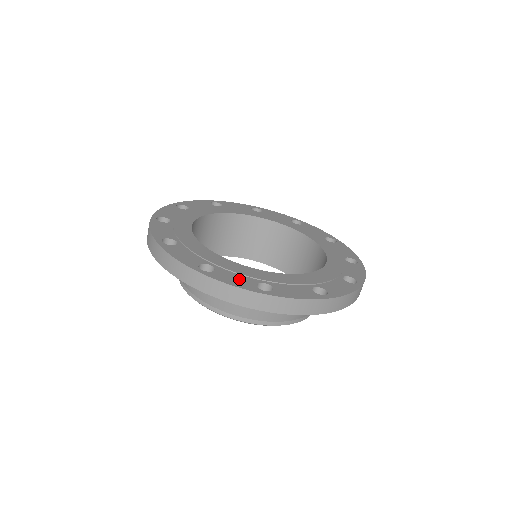
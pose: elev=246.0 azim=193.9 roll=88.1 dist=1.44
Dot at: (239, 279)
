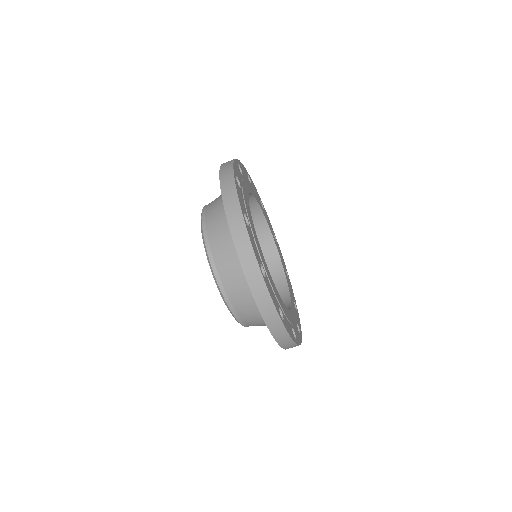
Dot at: (256, 248)
